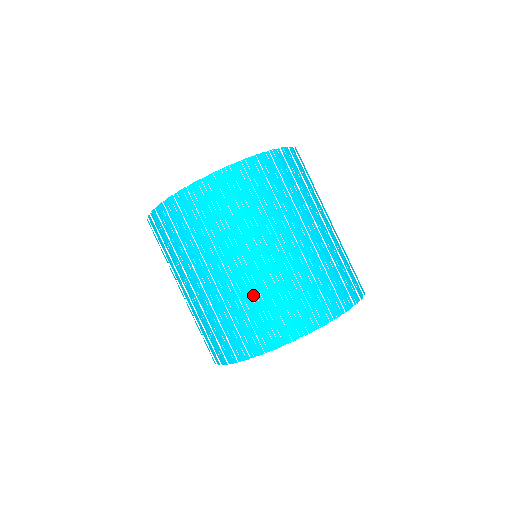
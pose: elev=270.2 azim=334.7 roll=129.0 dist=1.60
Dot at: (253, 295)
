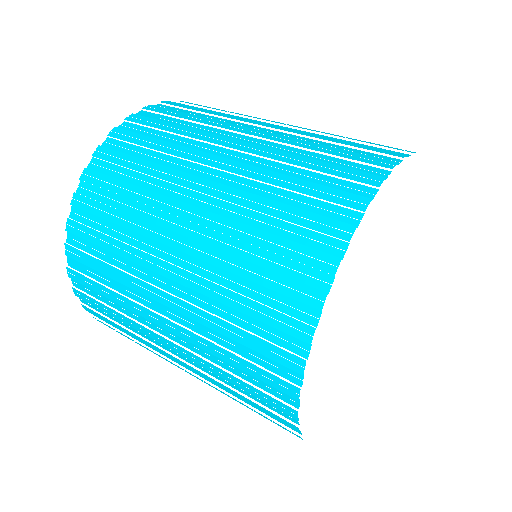
Dot at: (217, 289)
